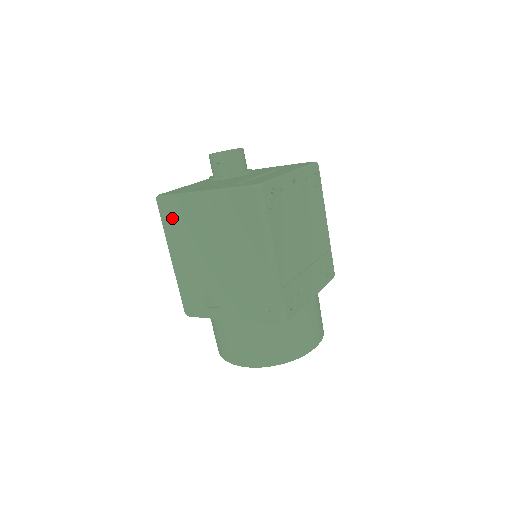
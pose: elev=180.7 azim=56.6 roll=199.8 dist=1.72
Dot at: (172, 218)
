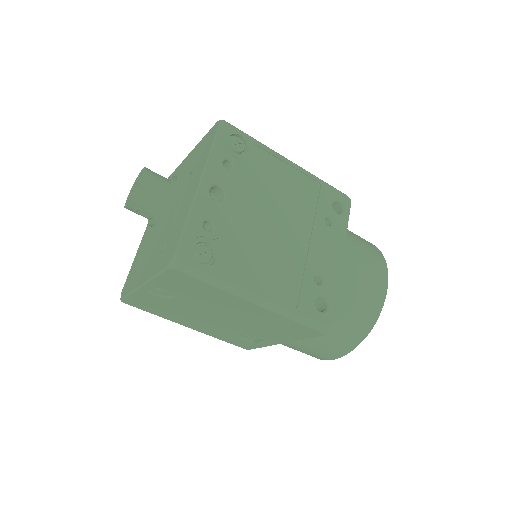
Dot at: (150, 308)
